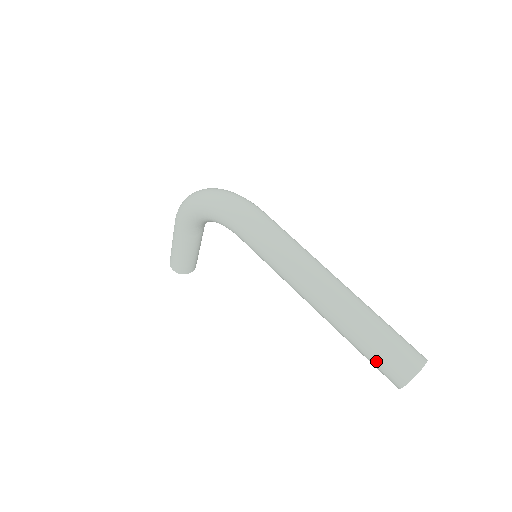
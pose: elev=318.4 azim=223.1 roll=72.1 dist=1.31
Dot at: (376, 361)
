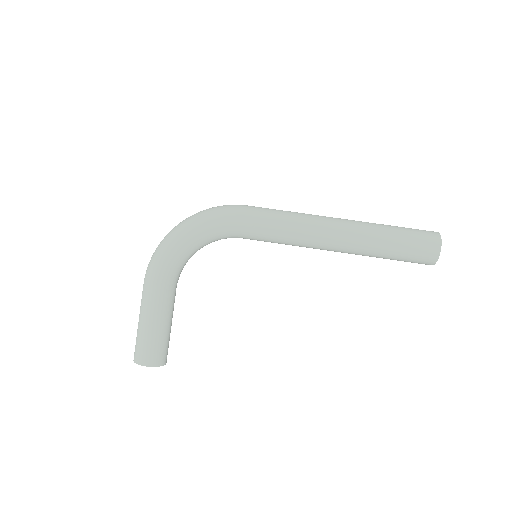
Dot at: (411, 244)
